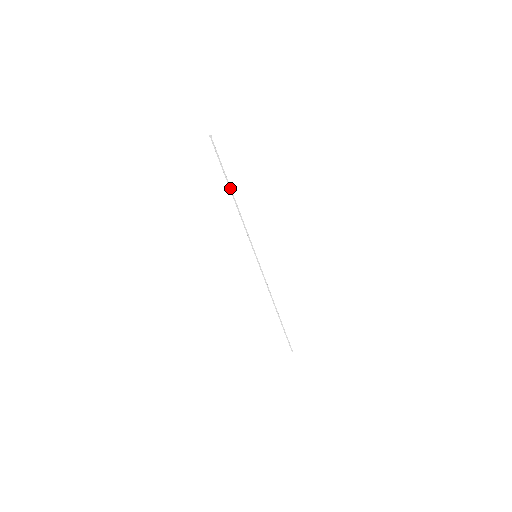
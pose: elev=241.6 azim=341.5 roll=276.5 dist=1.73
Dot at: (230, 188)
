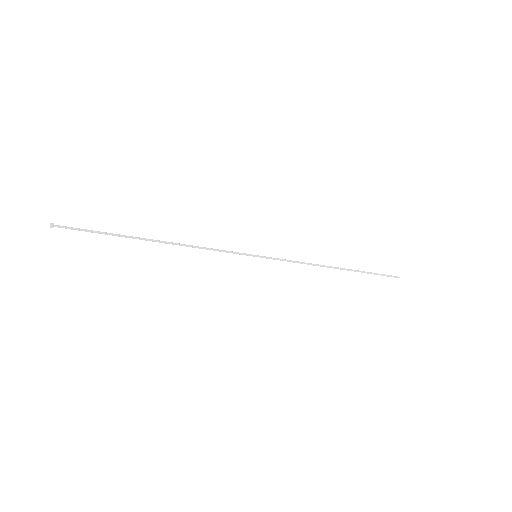
Dot at: occluded
